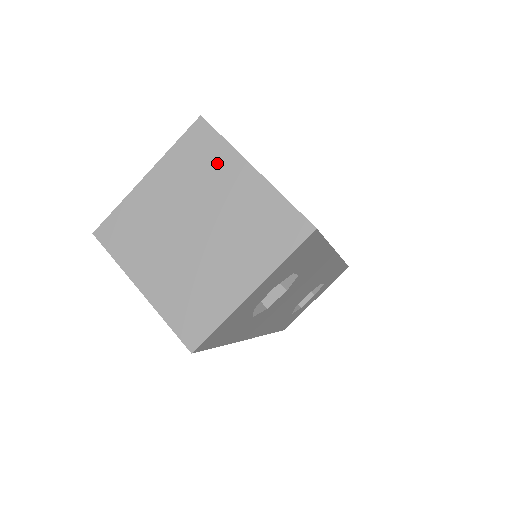
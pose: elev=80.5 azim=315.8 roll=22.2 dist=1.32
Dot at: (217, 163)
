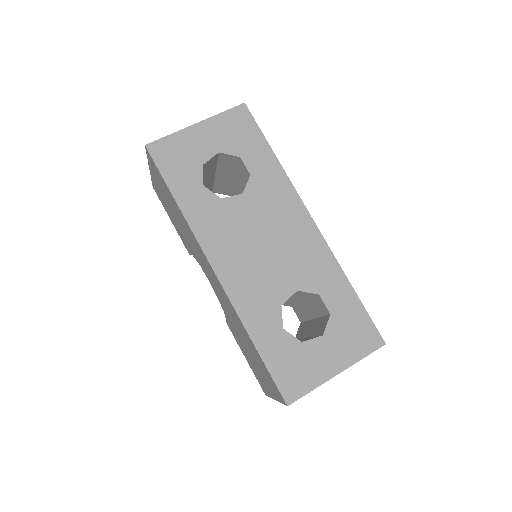
Dot at: occluded
